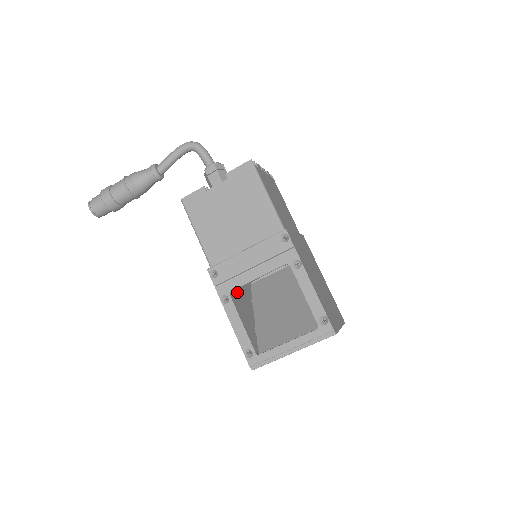
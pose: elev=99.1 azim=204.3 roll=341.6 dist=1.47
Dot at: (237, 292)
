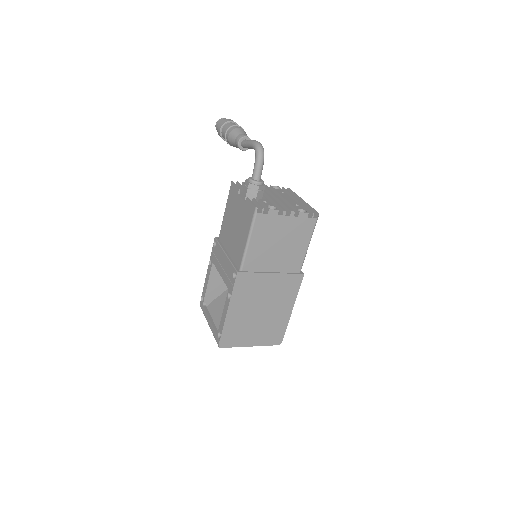
Dot at: occluded
